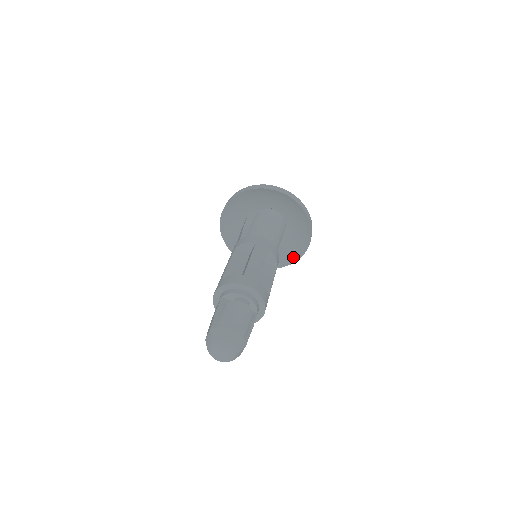
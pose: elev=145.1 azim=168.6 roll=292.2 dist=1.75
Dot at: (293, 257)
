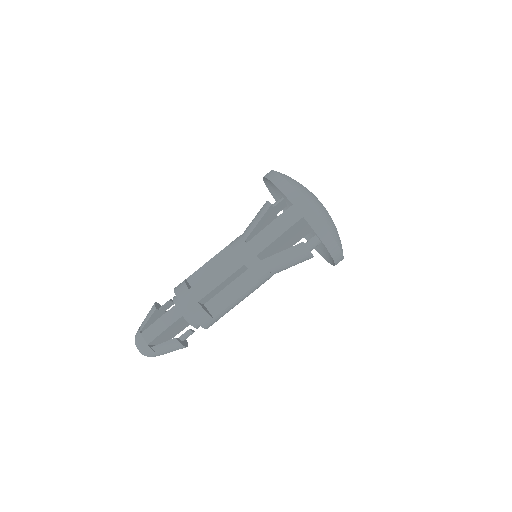
Dot at: occluded
